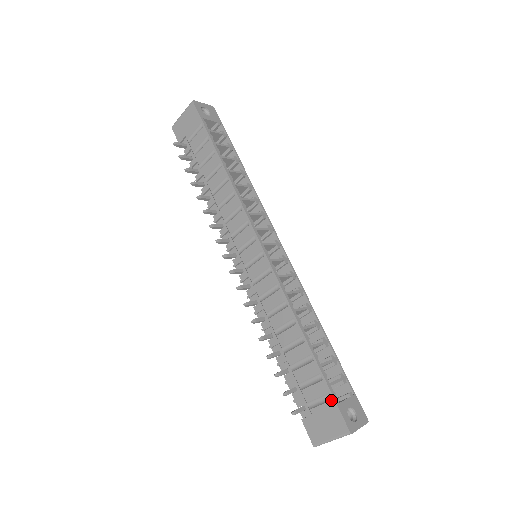
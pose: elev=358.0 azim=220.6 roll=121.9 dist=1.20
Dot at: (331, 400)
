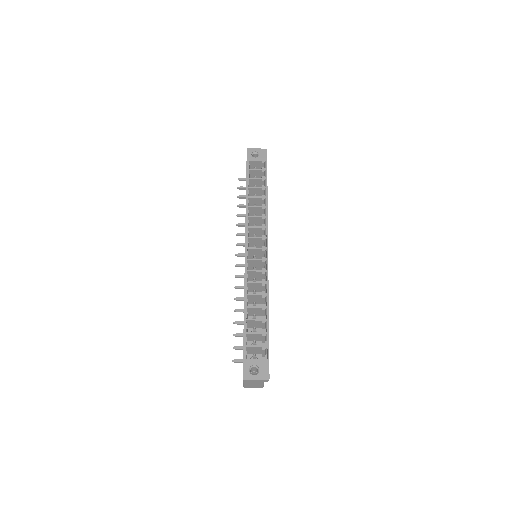
Dot at: (243, 356)
